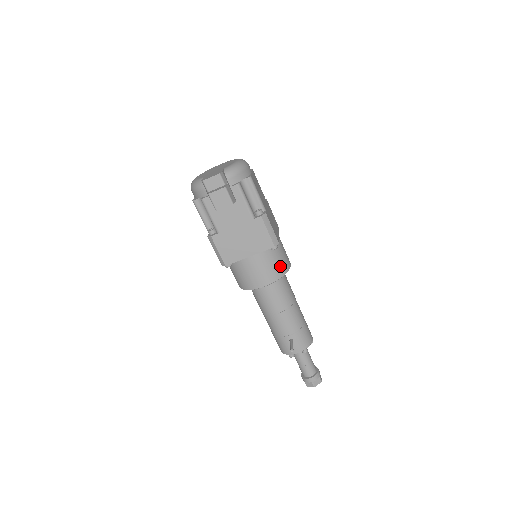
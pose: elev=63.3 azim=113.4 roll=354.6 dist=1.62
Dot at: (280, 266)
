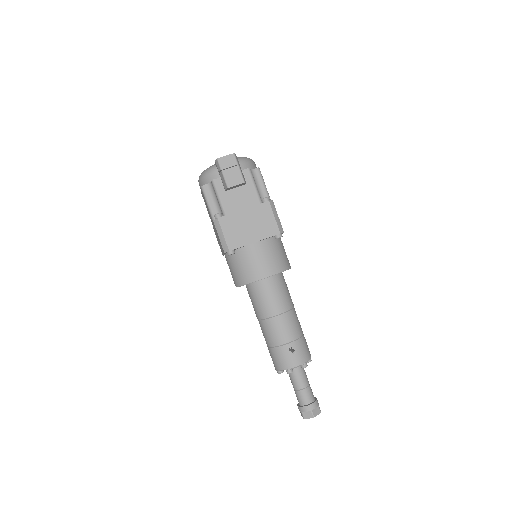
Dot at: (283, 260)
